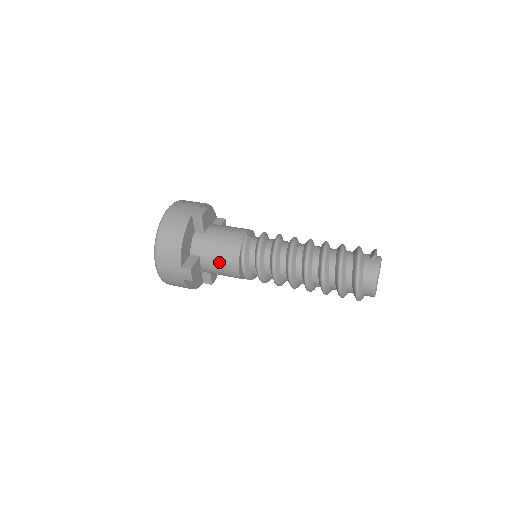
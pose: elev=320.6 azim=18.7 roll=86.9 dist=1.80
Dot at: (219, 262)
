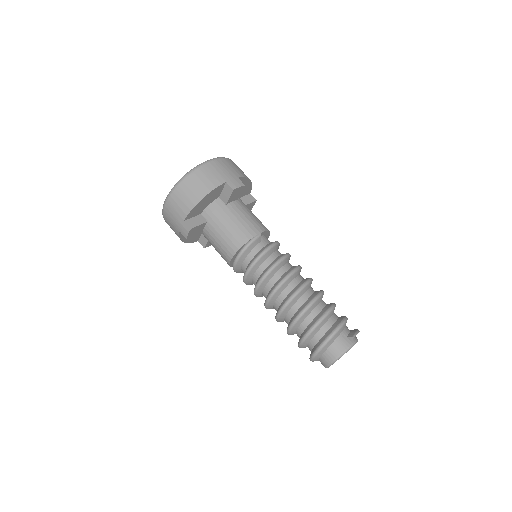
Dot at: (220, 239)
